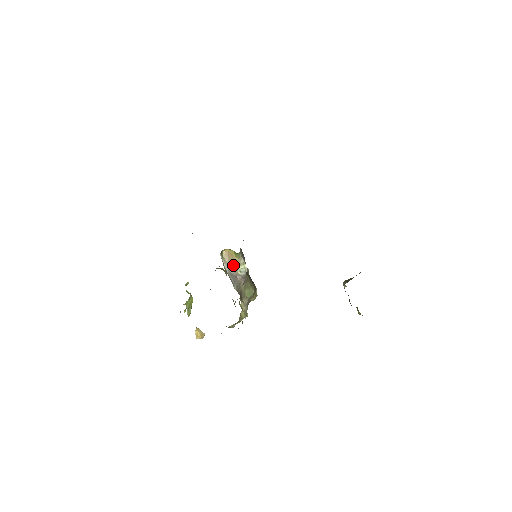
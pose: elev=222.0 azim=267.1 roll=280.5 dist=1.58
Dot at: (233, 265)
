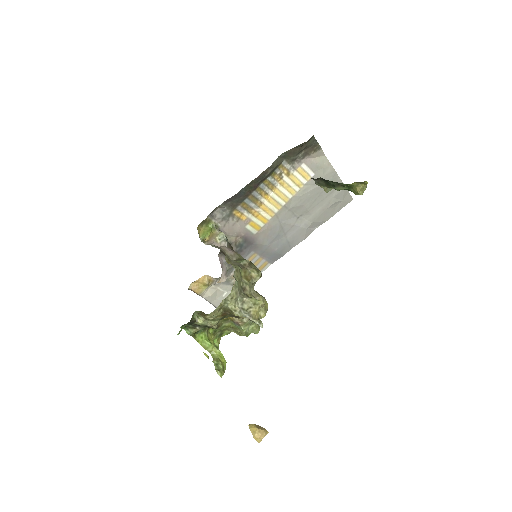
Dot at: (212, 239)
